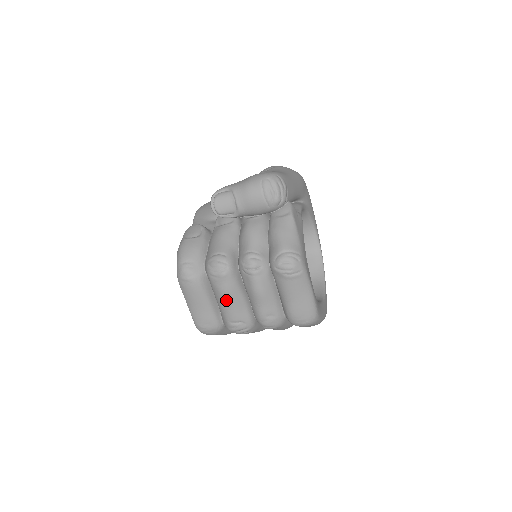
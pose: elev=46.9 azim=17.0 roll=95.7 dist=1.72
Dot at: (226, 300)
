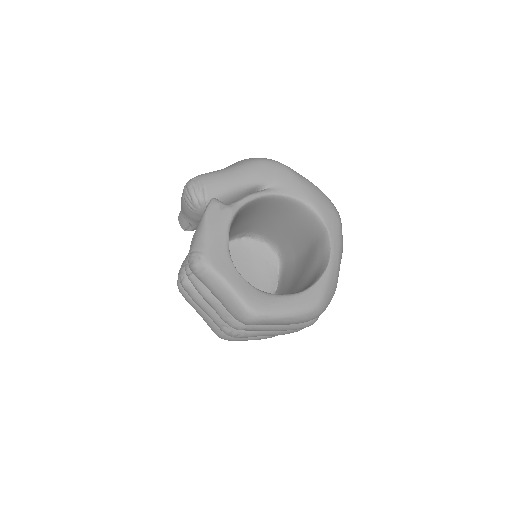
Dot at: (200, 307)
